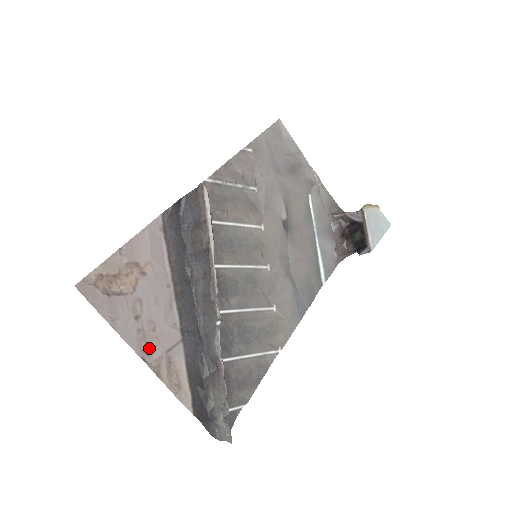
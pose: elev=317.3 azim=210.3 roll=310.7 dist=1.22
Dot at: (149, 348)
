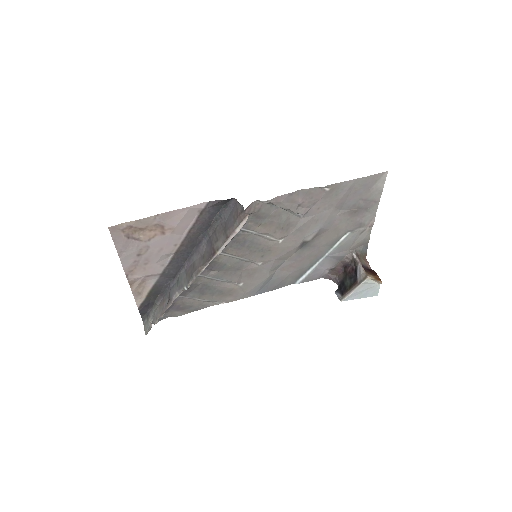
Dot at: (135, 271)
